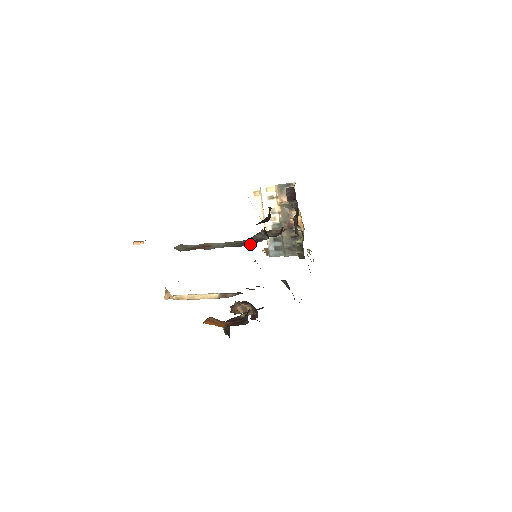
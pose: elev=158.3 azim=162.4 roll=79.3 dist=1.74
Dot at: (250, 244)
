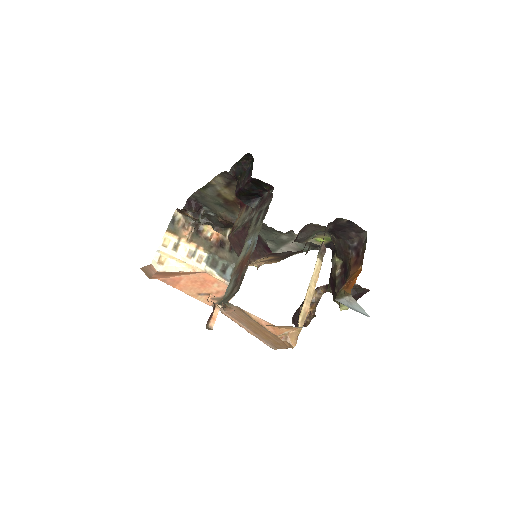
Dot at: (270, 195)
